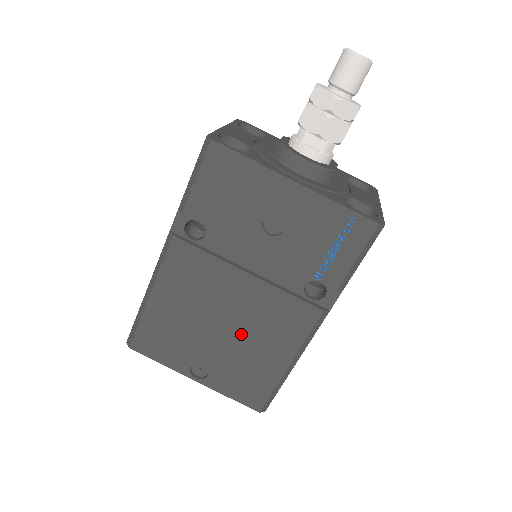
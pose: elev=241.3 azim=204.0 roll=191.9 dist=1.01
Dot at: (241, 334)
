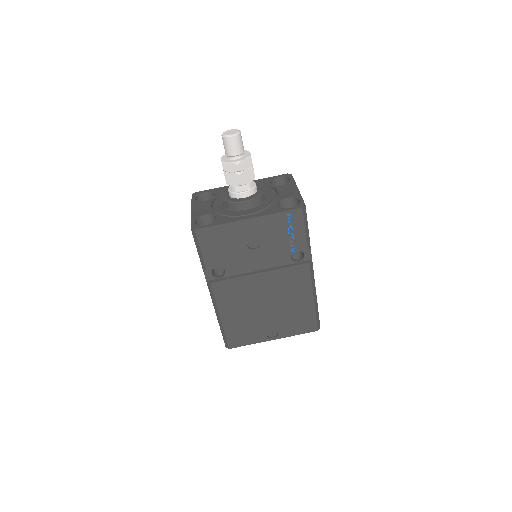
Dot at: (278, 302)
